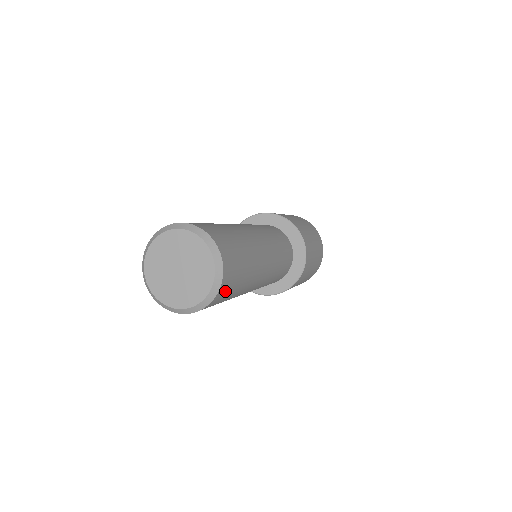
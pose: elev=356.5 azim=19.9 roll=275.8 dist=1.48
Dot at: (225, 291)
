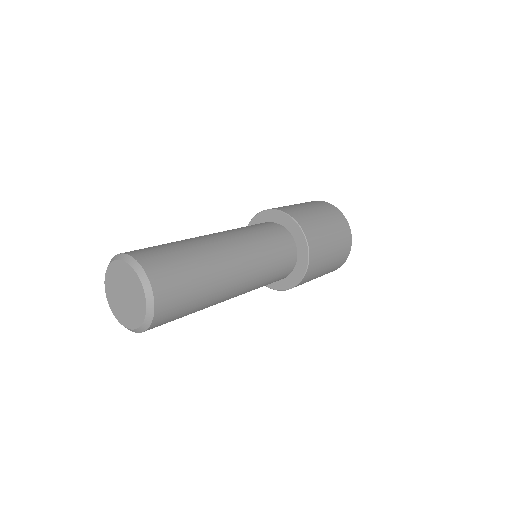
Dot at: (169, 298)
